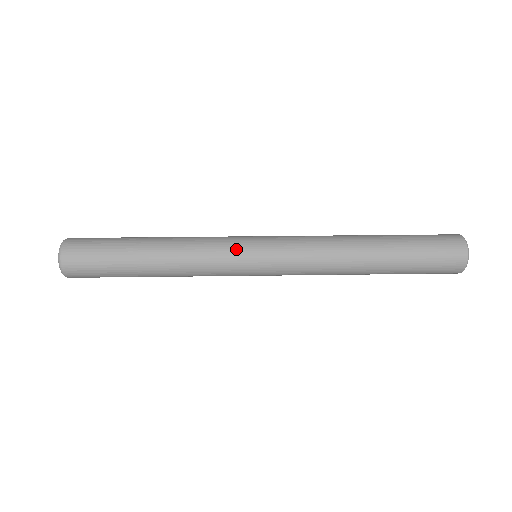
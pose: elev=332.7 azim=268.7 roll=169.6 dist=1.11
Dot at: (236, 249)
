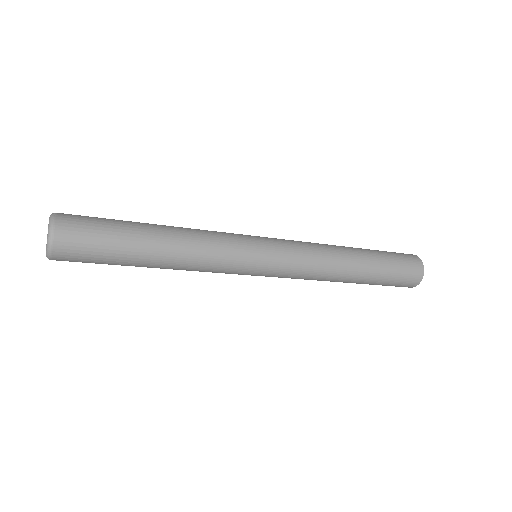
Dot at: (243, 236)
